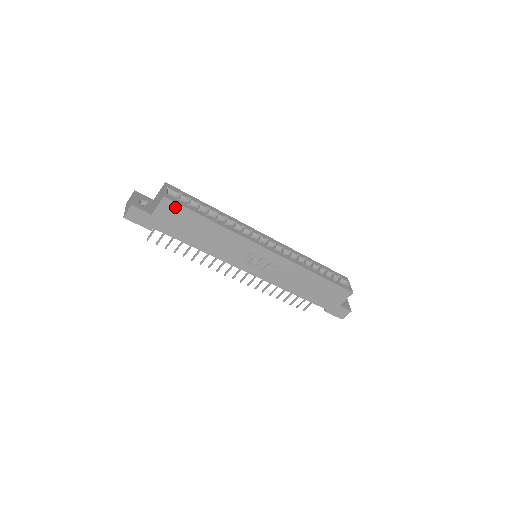
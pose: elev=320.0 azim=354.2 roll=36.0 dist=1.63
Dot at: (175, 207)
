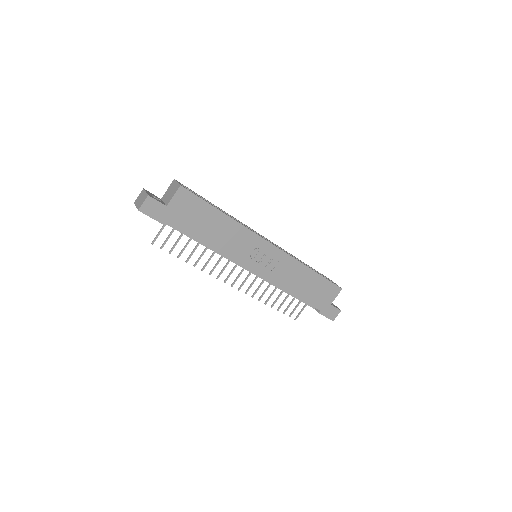
Dot at: (190, 197)
